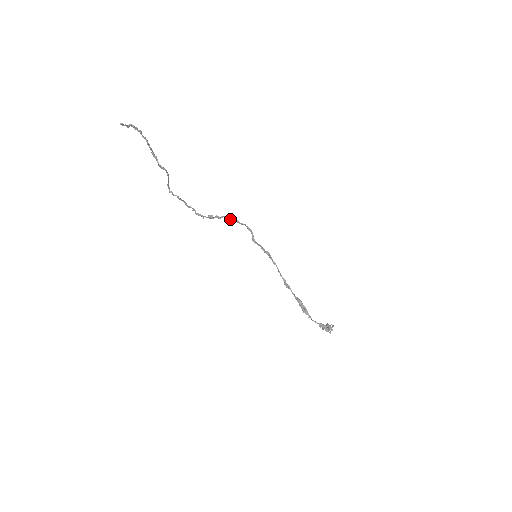
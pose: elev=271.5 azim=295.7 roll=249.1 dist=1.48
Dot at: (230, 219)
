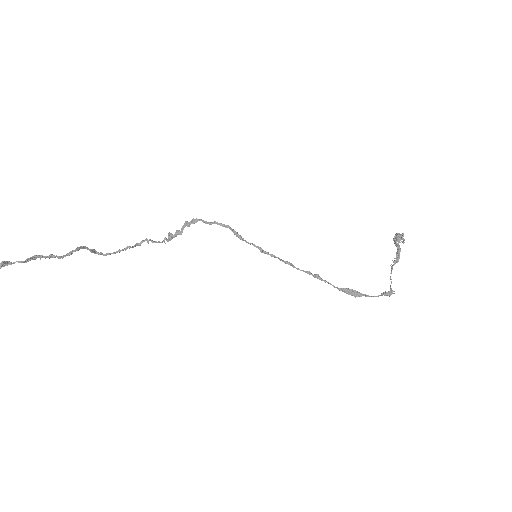
Dot at: (194, 223)
